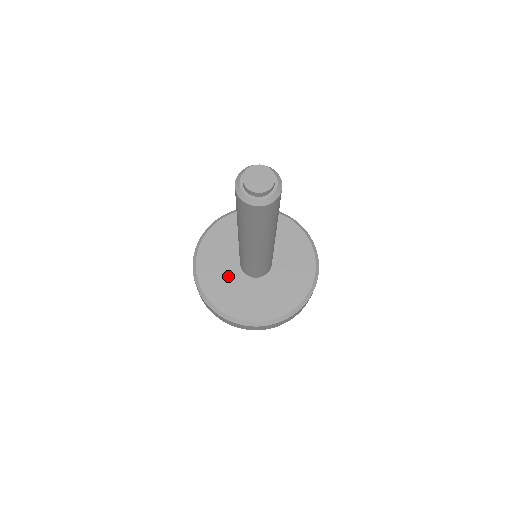
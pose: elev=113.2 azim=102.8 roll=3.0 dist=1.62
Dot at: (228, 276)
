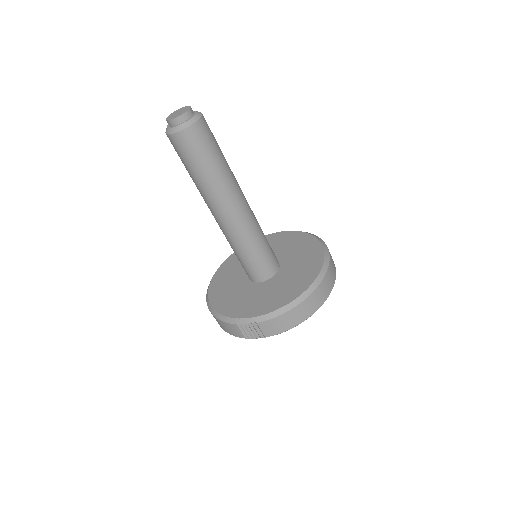
Dot at: (259, 293)
